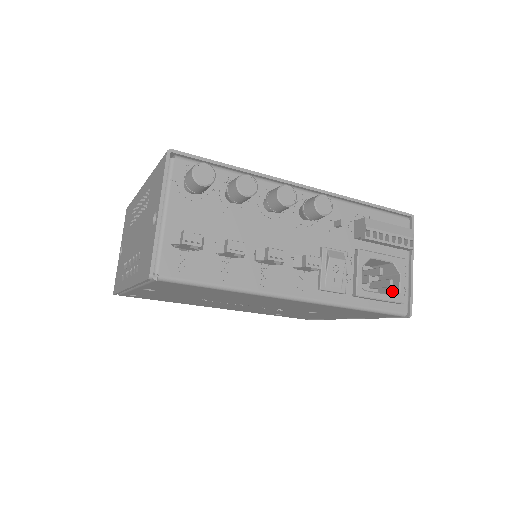
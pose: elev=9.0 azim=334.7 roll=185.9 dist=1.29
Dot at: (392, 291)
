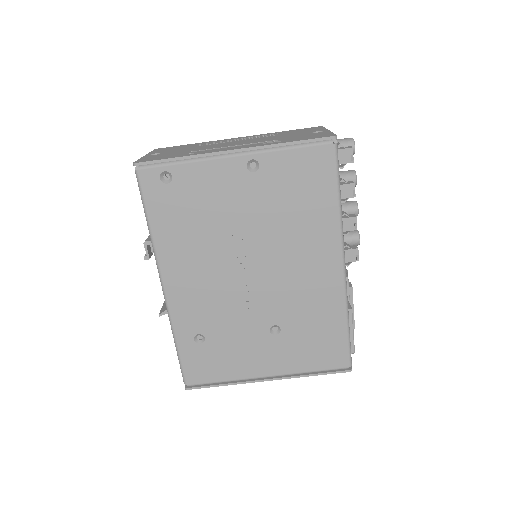
Dot at: occluded
